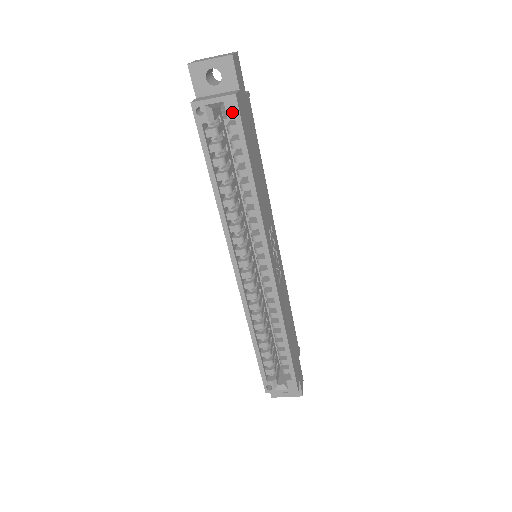
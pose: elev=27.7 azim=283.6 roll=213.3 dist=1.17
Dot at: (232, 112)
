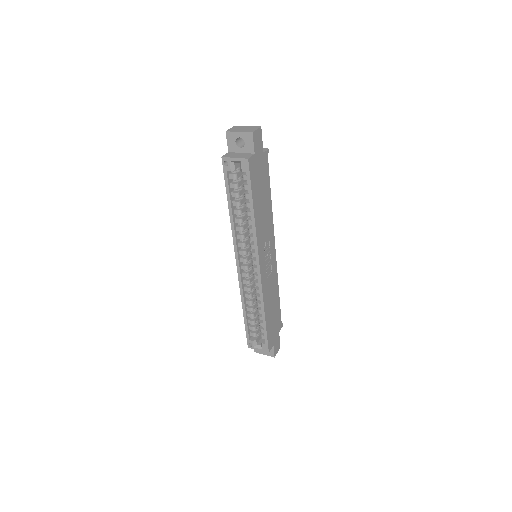
Dot at: (245, 169)
